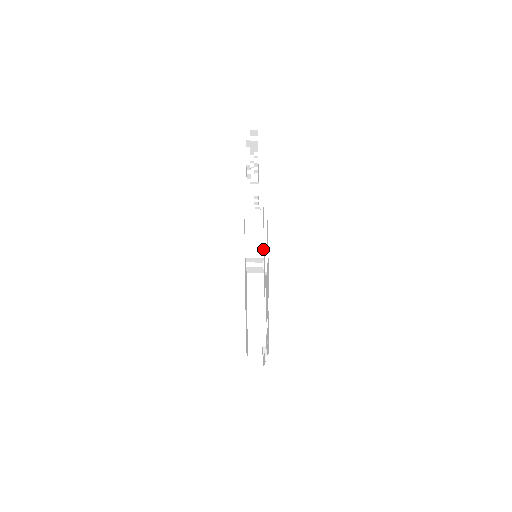
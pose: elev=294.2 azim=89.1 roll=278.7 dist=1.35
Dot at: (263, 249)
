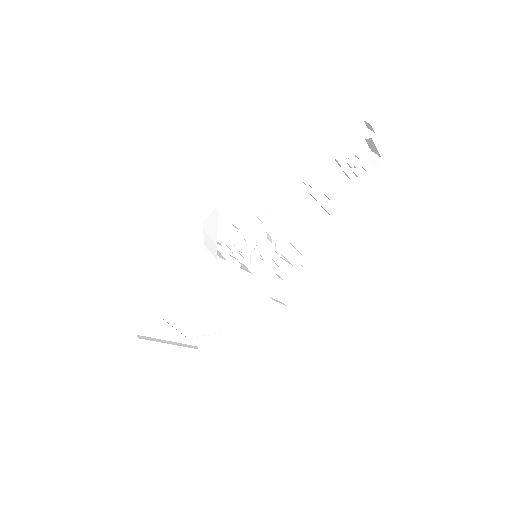
Dot at: (215, 248)
